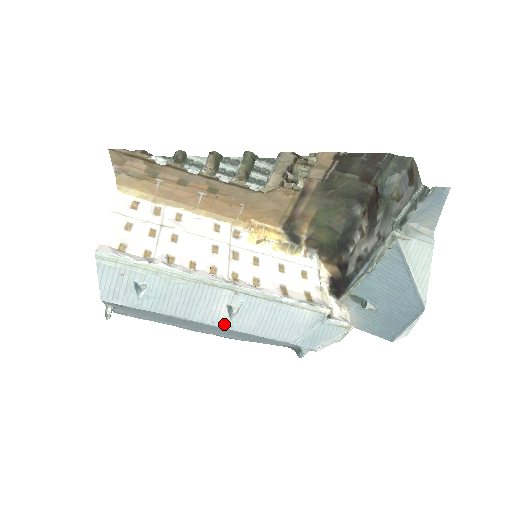
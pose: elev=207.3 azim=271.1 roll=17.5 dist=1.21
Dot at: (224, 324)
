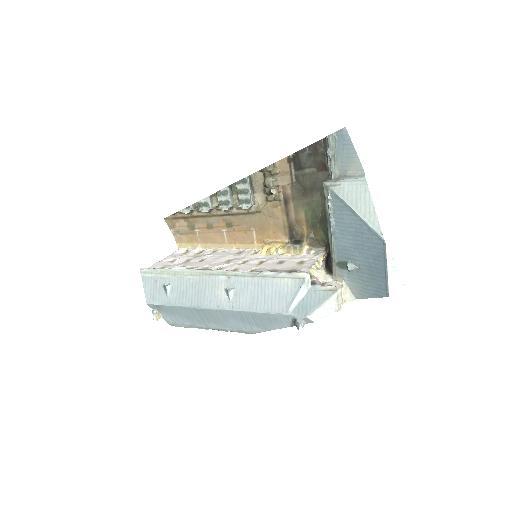
Dot at: (226, 306)
